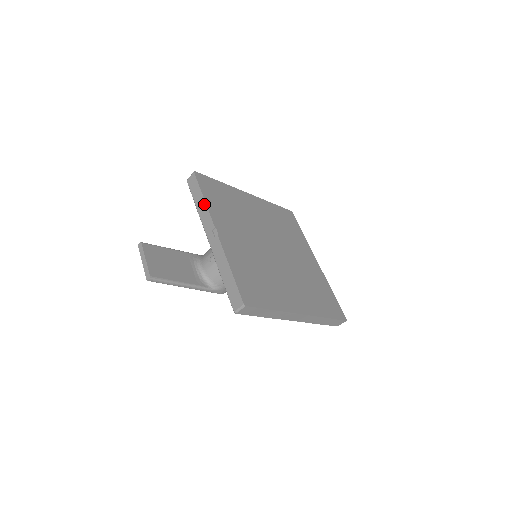
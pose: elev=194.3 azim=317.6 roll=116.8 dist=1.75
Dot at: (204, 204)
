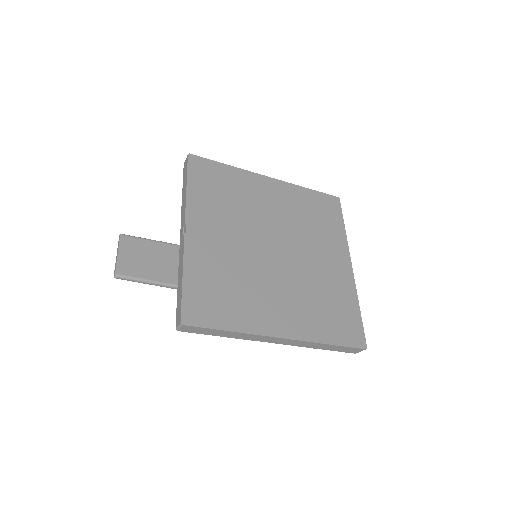
Dot at: (185, 194)
